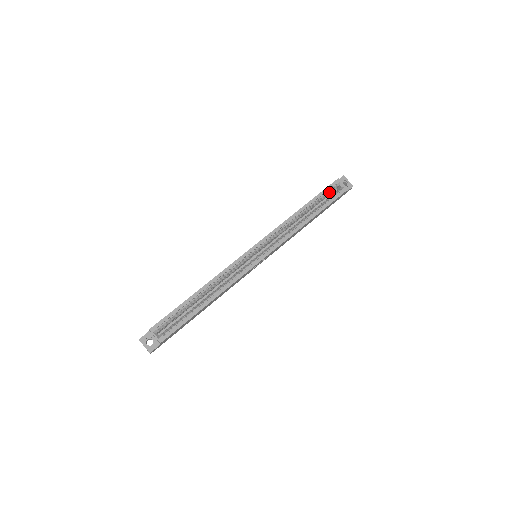
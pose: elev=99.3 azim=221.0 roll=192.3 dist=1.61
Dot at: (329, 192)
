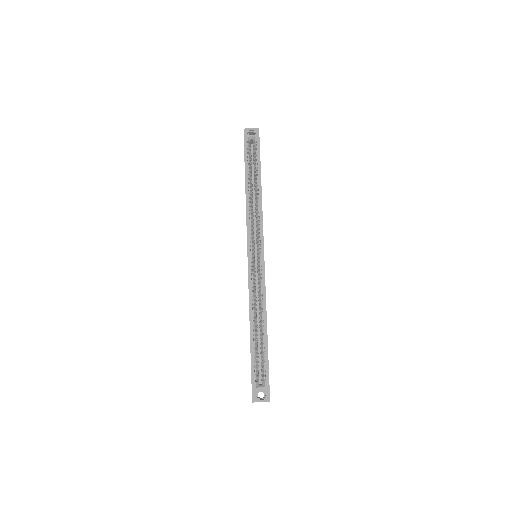
Dot at: (249, 153)
